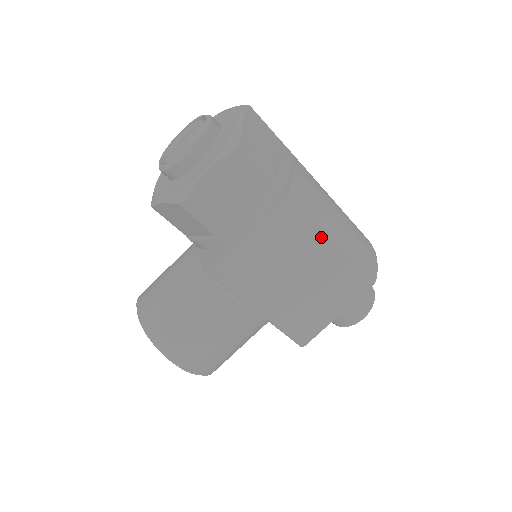
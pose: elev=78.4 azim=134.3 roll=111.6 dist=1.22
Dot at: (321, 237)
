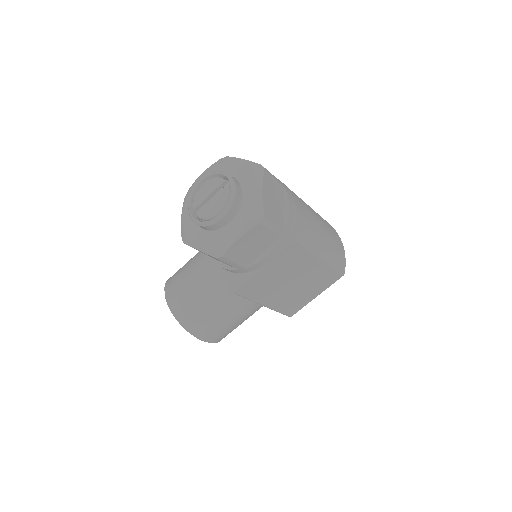
Dot at: (312, 259)
